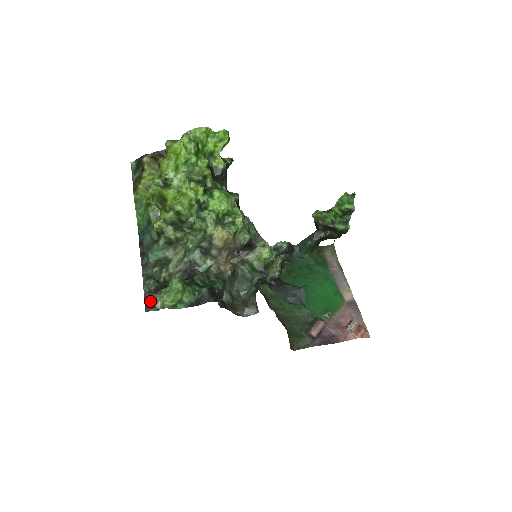
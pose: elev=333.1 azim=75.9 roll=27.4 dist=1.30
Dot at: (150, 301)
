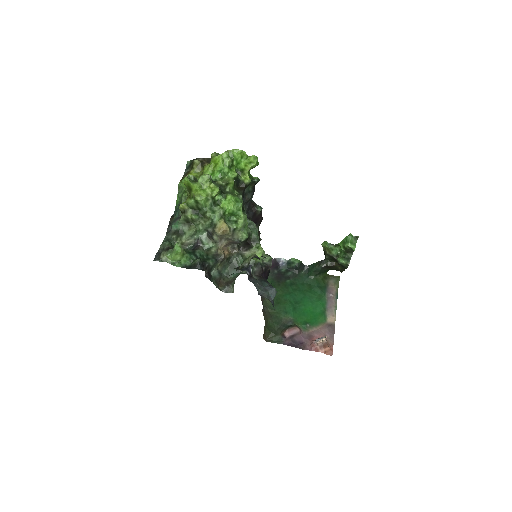
Dot at: (159, 254)
